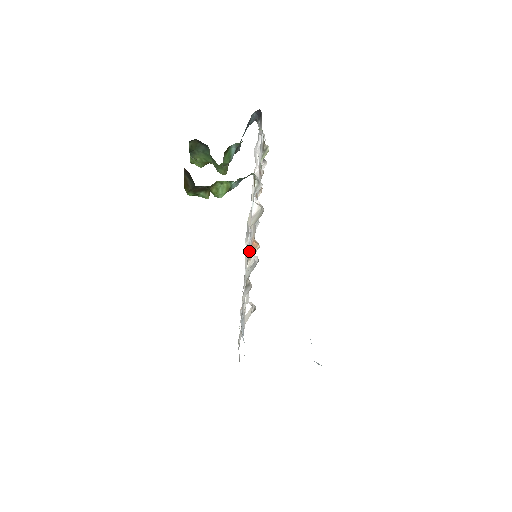
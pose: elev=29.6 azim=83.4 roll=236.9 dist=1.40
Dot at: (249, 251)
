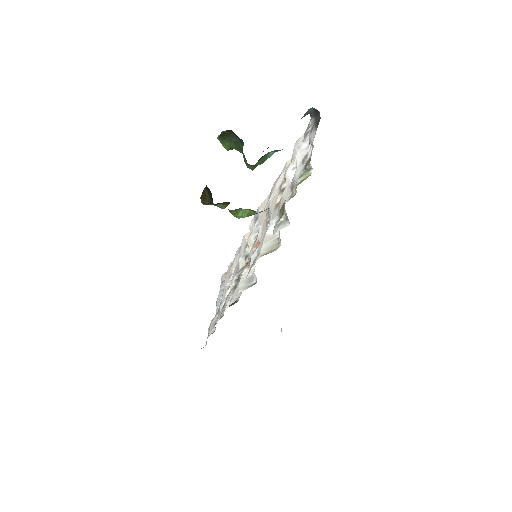
Dot at: (250, 260)
